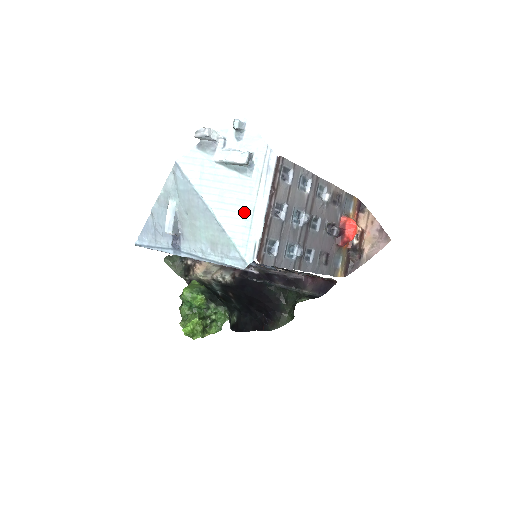
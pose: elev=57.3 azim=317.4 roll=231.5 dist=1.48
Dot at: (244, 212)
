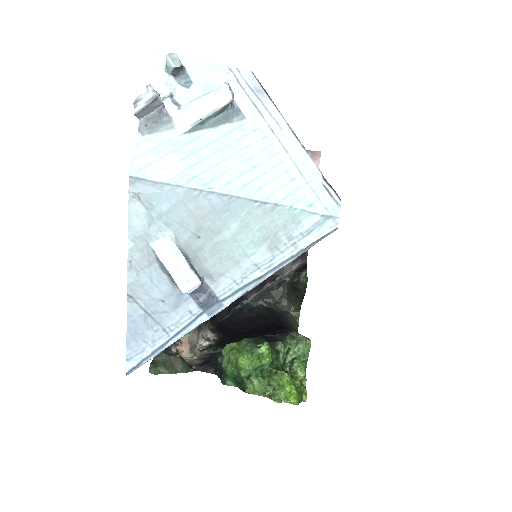
Dot at: (277, 163)
